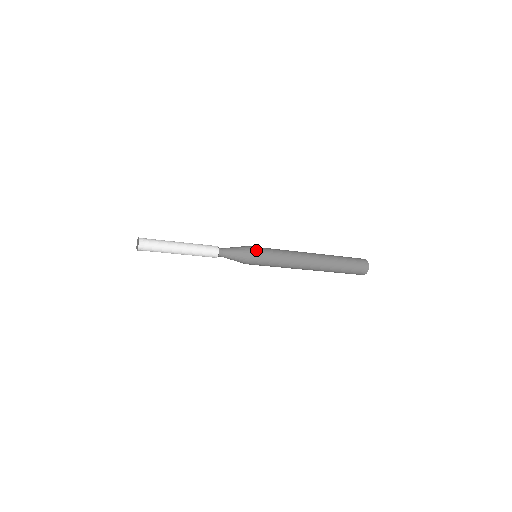
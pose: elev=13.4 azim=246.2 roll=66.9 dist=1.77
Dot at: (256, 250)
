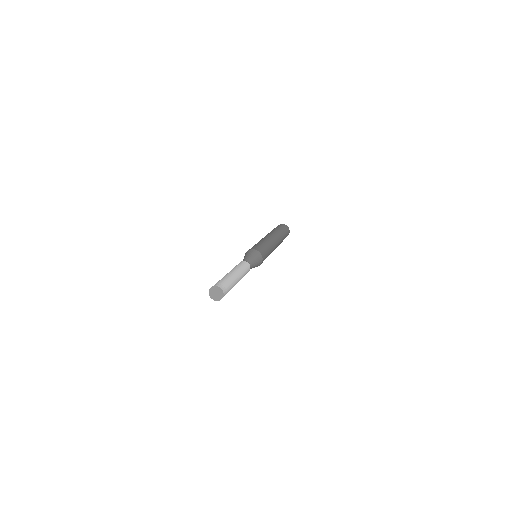
Dot at: occluded
